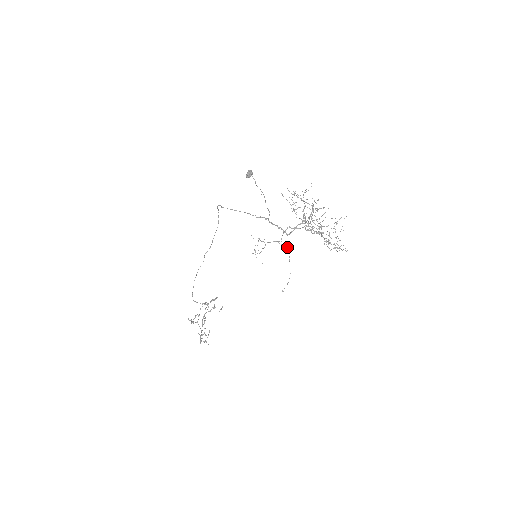
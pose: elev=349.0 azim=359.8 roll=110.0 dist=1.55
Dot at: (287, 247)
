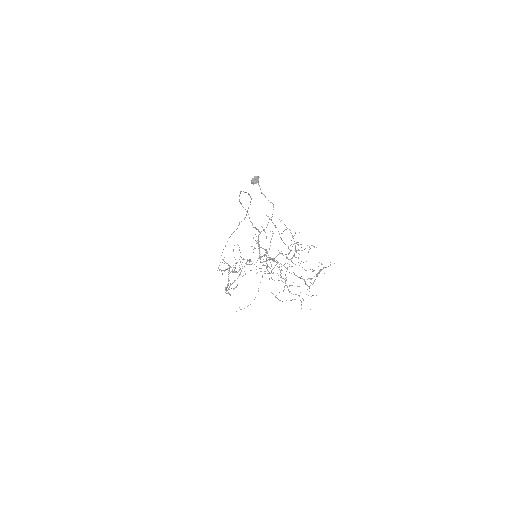
Dot at: (261, 271)
